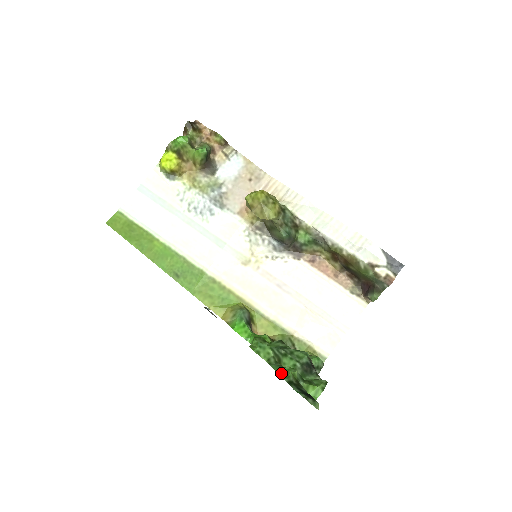
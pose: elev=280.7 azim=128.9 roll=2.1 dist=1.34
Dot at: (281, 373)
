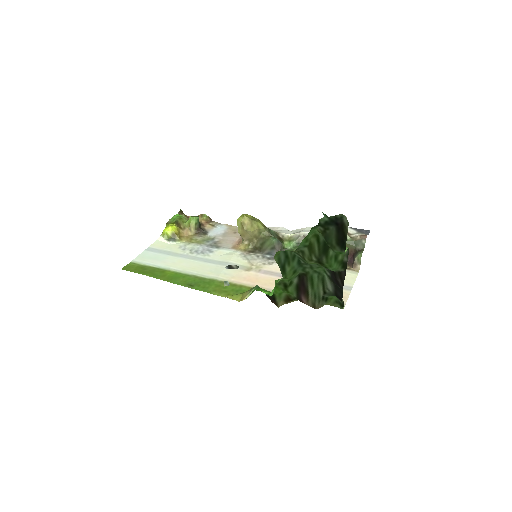
Dot at: (308, 234)
